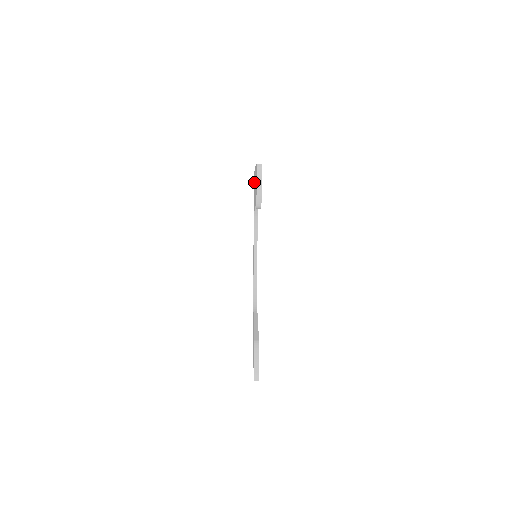
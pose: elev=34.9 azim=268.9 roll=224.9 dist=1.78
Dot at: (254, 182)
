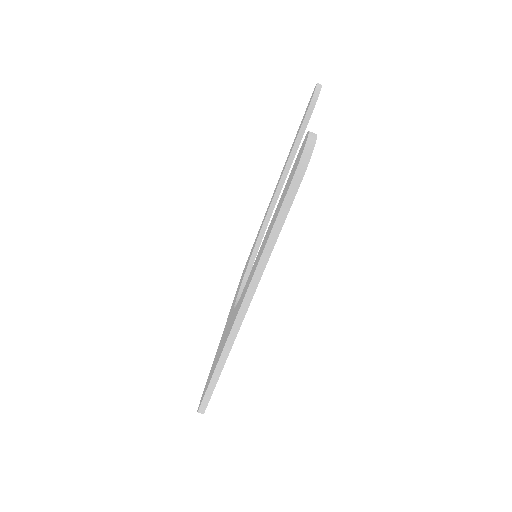
Dot at: occluded
